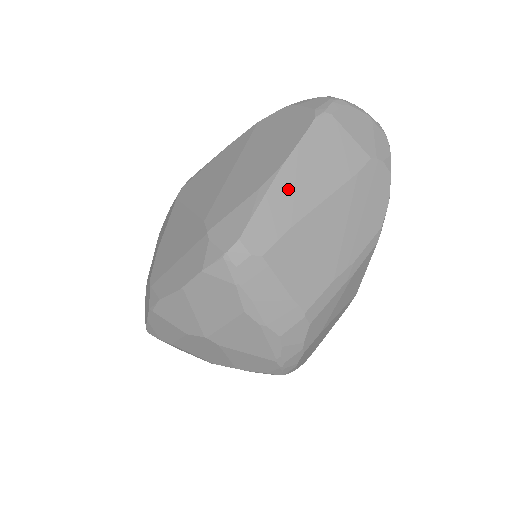
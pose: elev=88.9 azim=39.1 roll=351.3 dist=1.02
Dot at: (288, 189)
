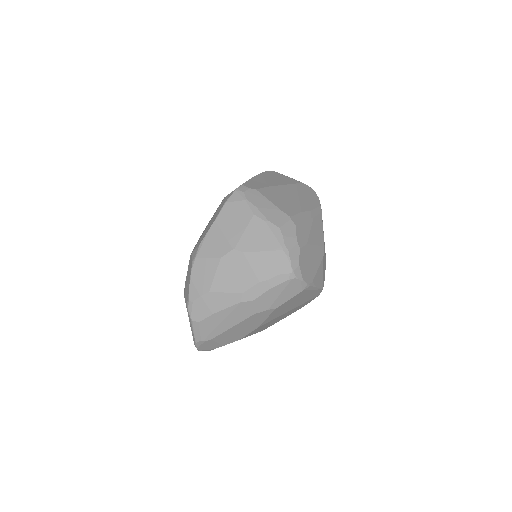
Dot at: (262, 180)
